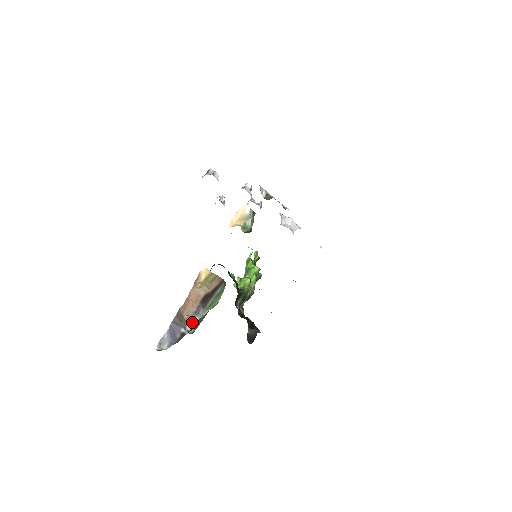
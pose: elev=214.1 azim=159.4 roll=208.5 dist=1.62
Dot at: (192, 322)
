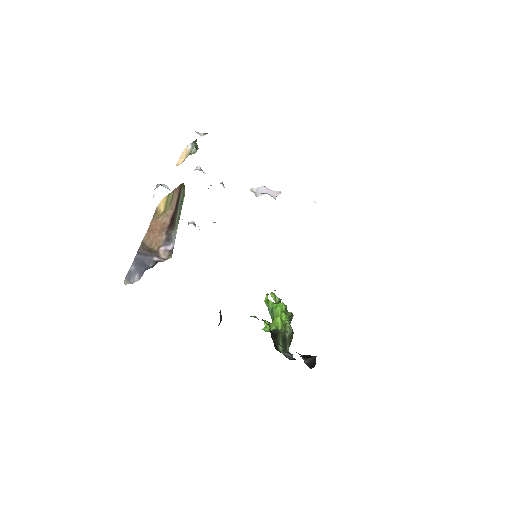
Dot at: (166, 250)
